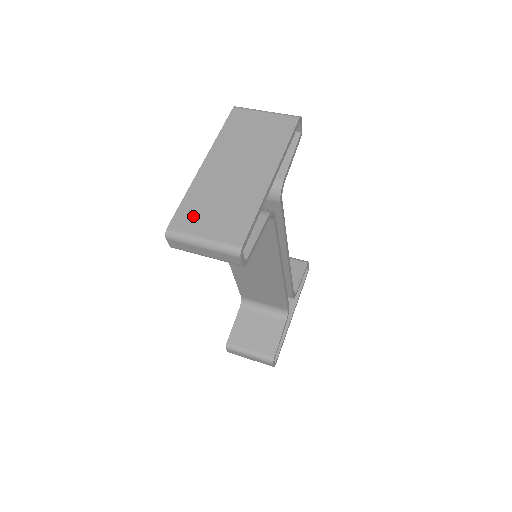
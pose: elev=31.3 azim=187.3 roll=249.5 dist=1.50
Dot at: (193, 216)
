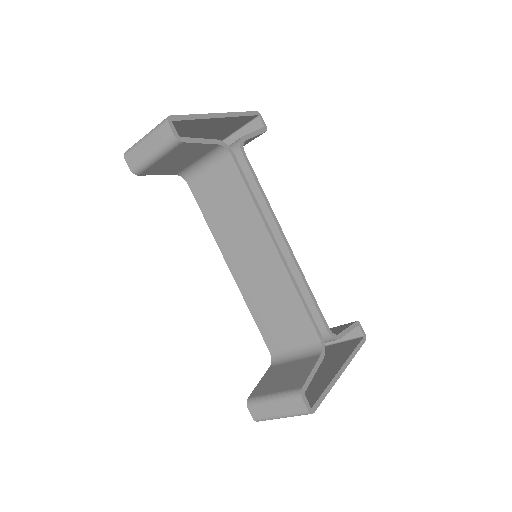
Dot at: occluded
